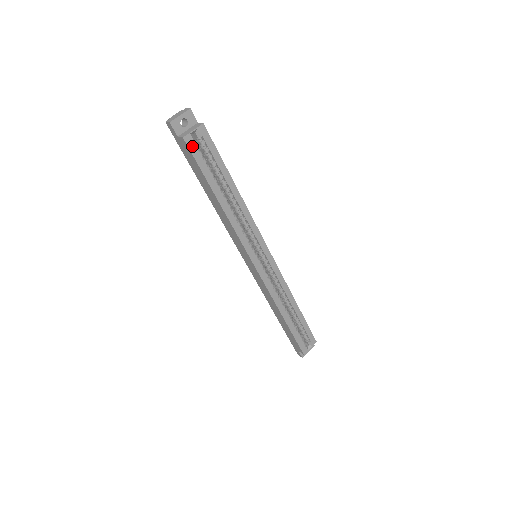
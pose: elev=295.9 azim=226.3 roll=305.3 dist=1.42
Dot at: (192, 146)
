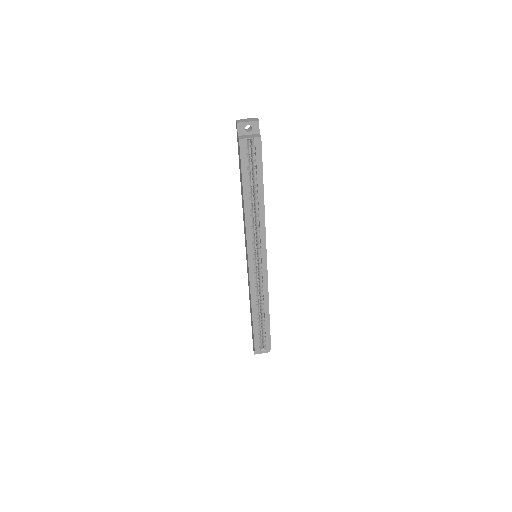
Dot at: (243, 149)
